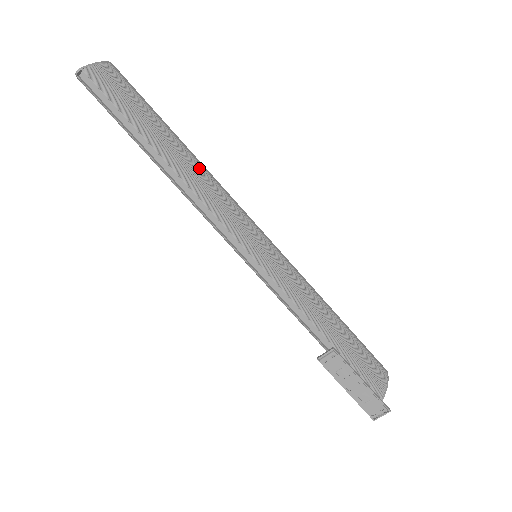
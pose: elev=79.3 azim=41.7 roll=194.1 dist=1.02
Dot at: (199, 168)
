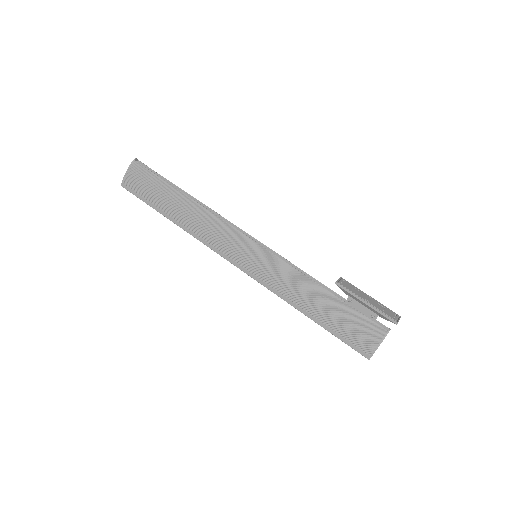
Dot at: occluded
